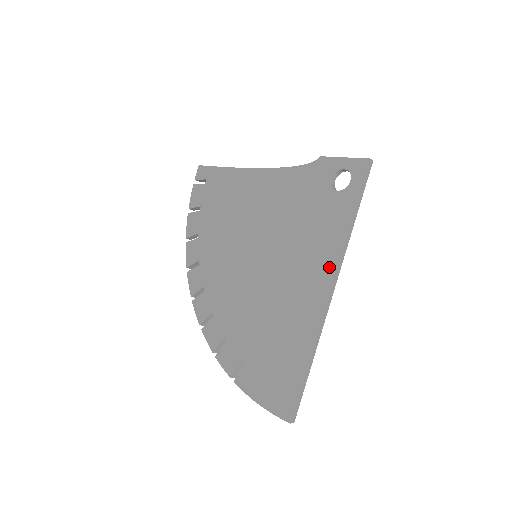
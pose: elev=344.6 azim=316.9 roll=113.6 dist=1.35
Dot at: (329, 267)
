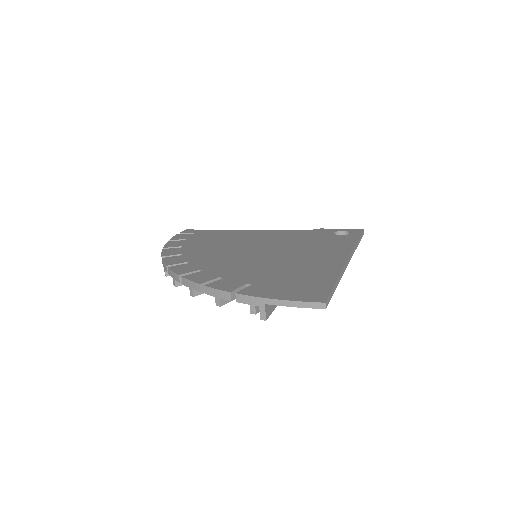
Dot at: (344, 251)
